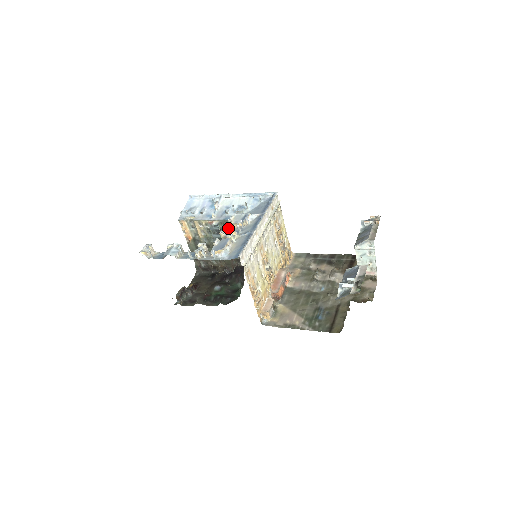
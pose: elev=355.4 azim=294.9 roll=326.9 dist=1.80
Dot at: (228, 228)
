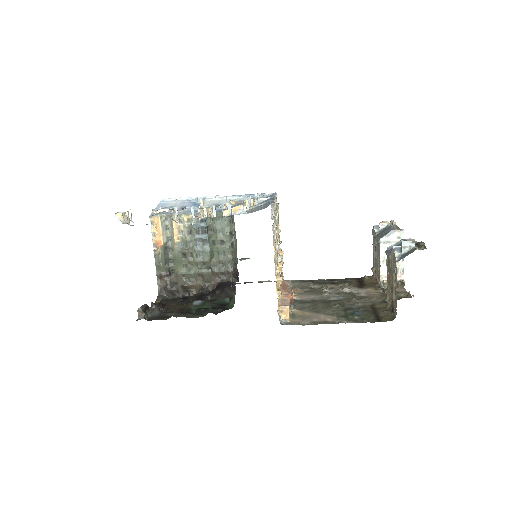
Dot at: (218, 225)
